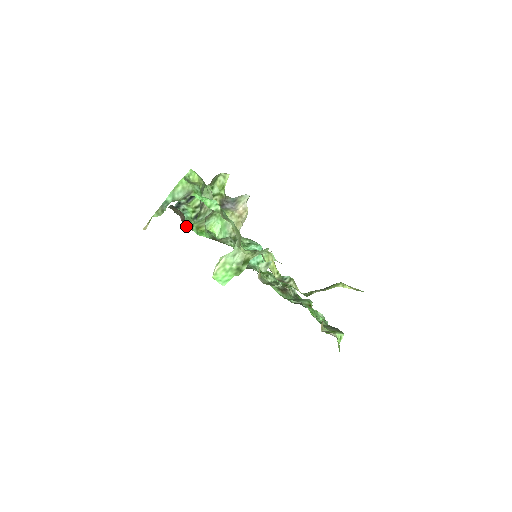
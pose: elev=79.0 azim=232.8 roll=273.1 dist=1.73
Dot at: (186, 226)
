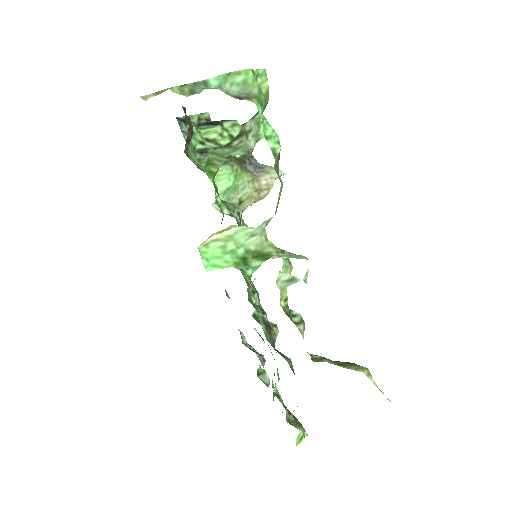
Dot at: (186, 151)
